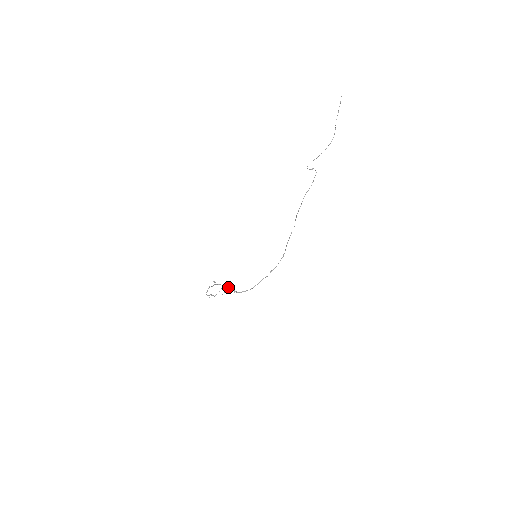
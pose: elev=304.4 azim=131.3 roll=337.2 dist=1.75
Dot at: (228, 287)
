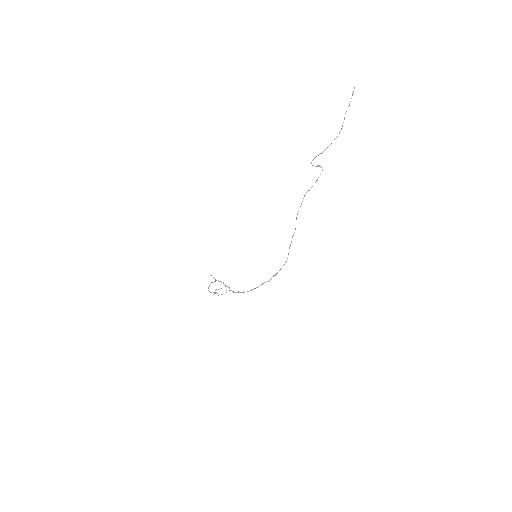
Dot at: (225, 285)
